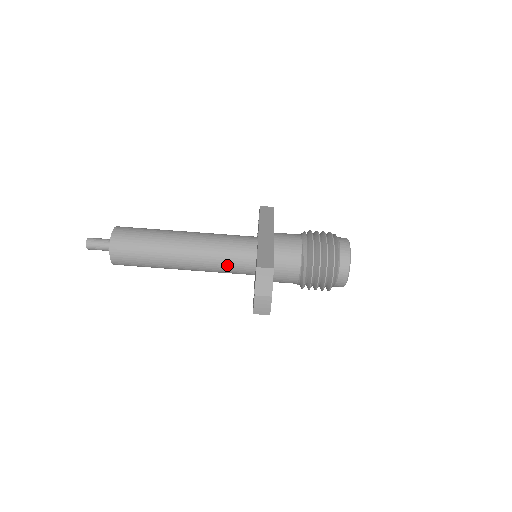
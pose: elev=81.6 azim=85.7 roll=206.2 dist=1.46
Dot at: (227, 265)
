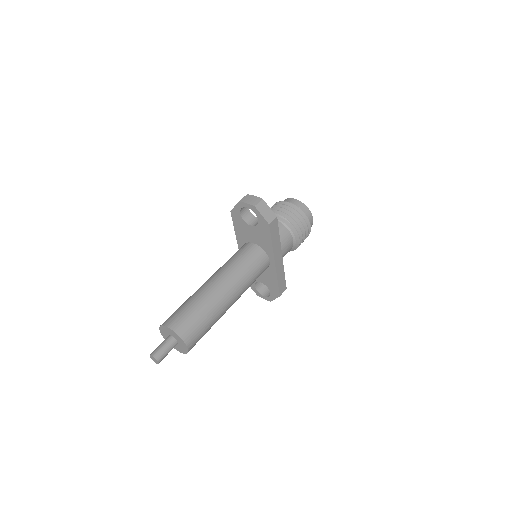
Dot at: (239, 258)
